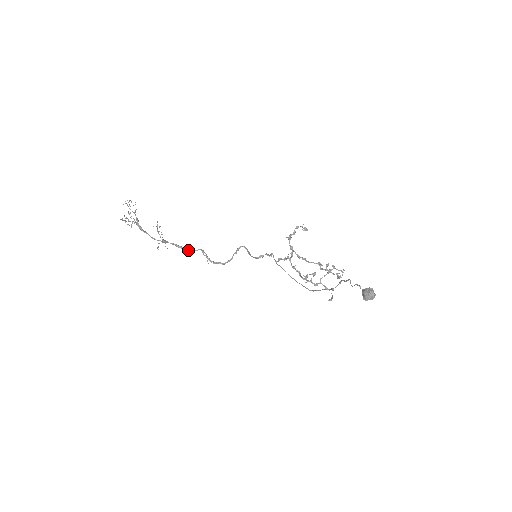
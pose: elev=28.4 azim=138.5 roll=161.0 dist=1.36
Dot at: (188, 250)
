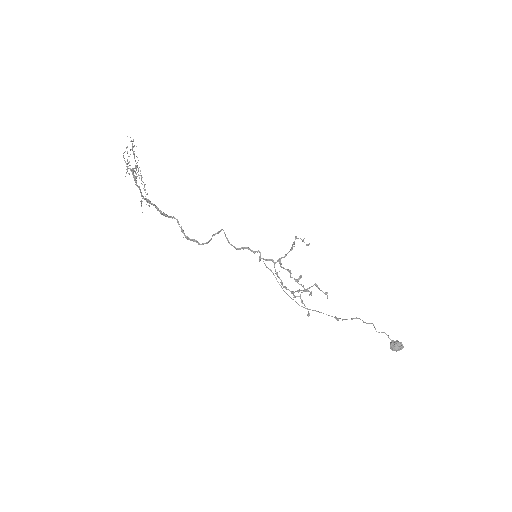
Dot at: (163, 215)
